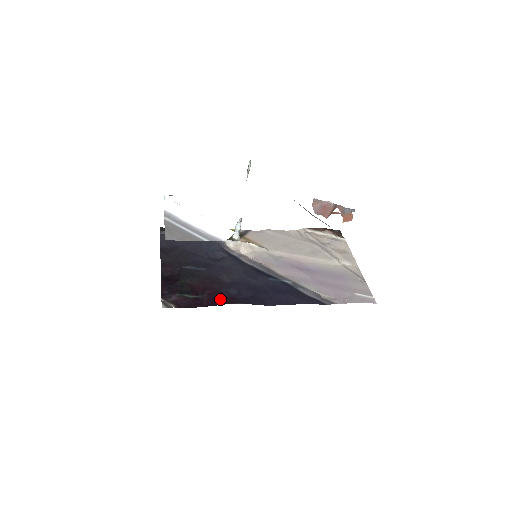
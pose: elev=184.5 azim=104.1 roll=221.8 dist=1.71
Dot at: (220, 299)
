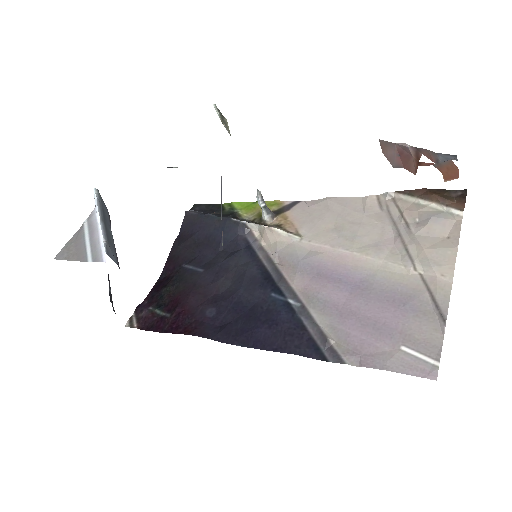
Dot at: (185, 323)
